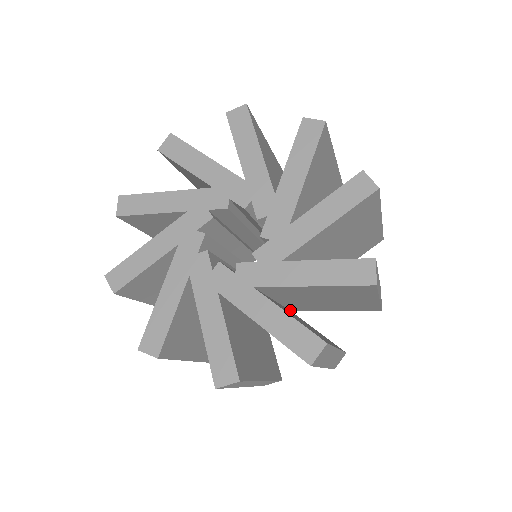
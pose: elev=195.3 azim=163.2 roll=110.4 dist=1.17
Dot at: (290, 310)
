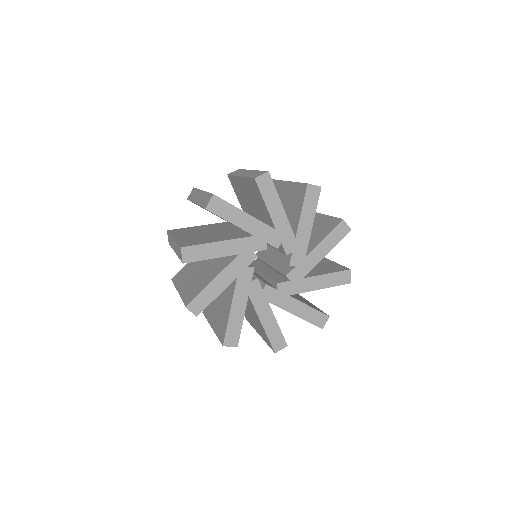
Dot at: occluded
